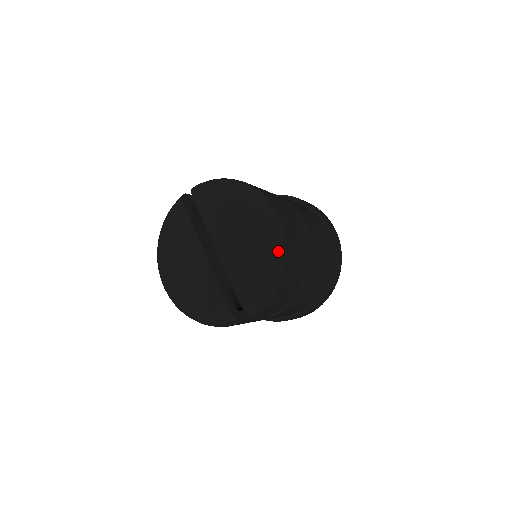
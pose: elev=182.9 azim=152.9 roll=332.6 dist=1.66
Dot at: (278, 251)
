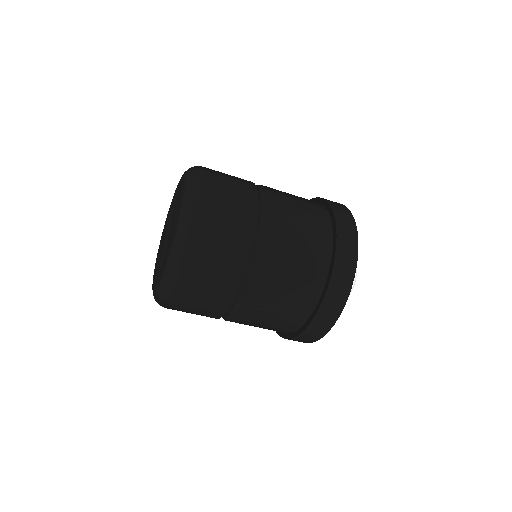
Dot at: (179, 246)
